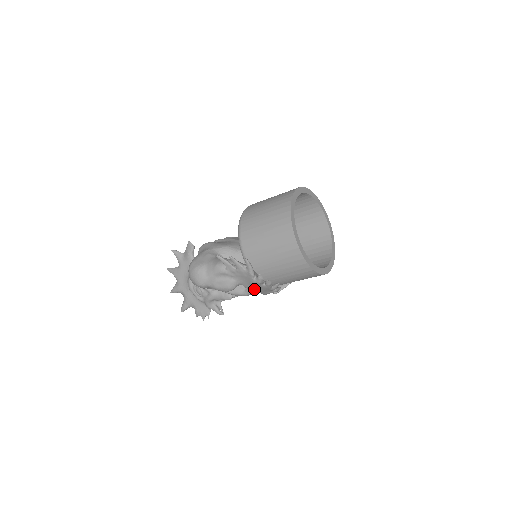
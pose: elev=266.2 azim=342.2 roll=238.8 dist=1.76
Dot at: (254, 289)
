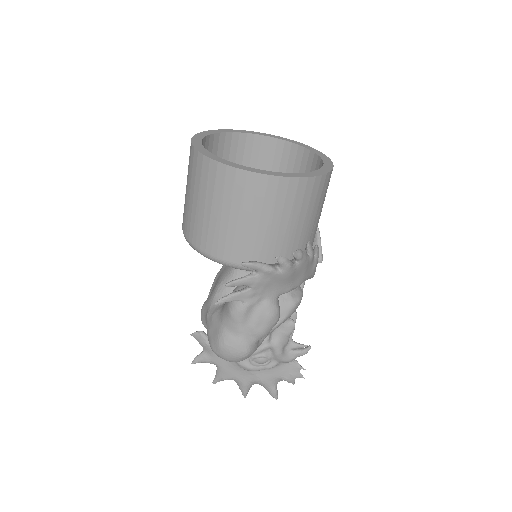
Dot at: (296, 282)
